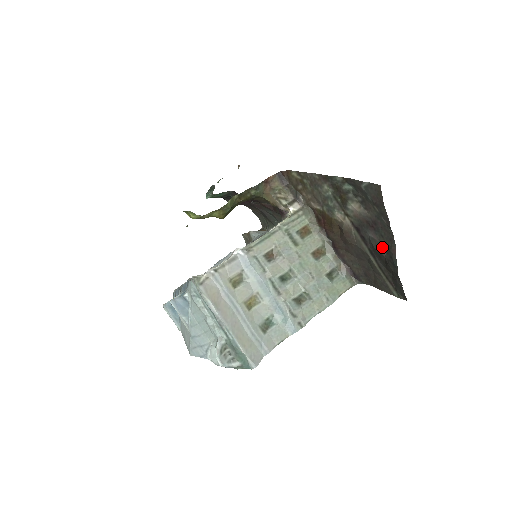
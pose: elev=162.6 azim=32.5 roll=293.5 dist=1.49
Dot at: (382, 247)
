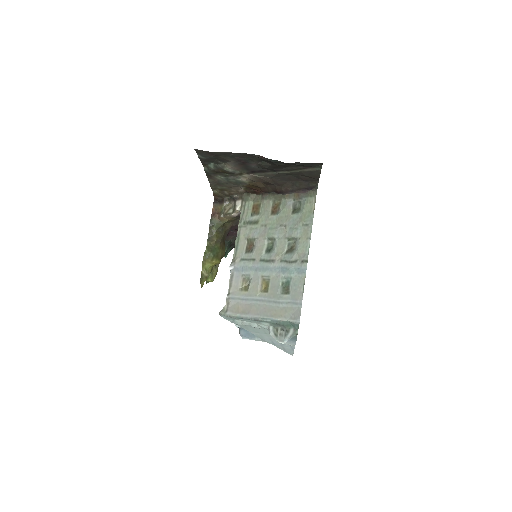
Dot at: (262, 163)
